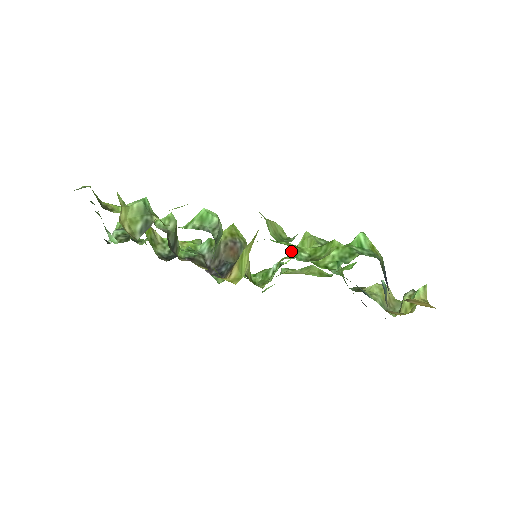
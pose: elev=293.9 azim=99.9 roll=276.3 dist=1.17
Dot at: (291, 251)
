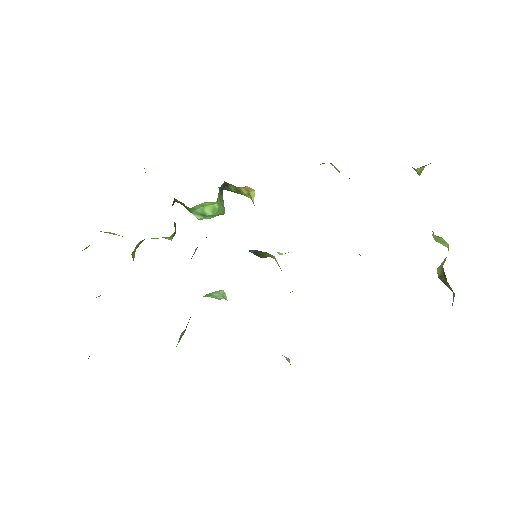
Dot at: occluded
